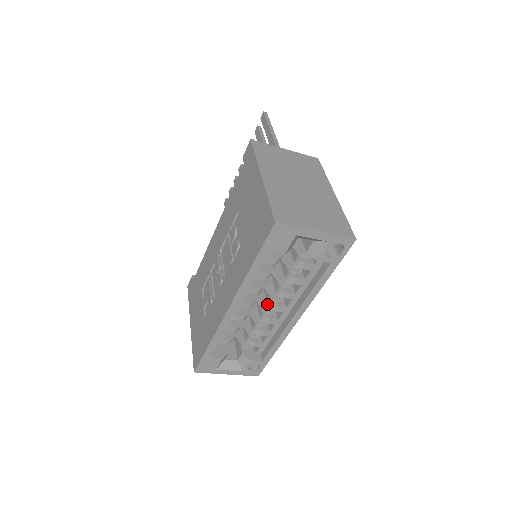
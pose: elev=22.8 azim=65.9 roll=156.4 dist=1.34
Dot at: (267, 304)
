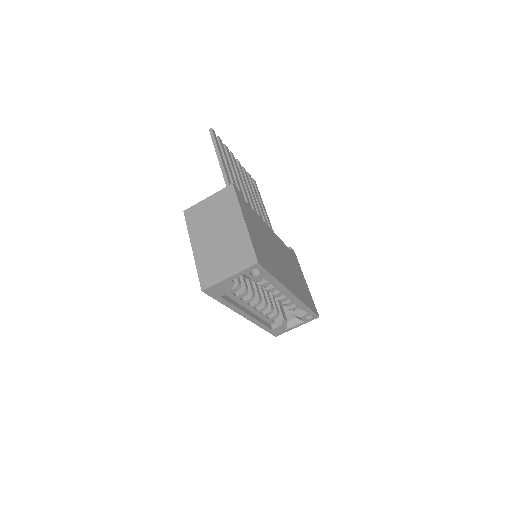
Dot at: occluded
